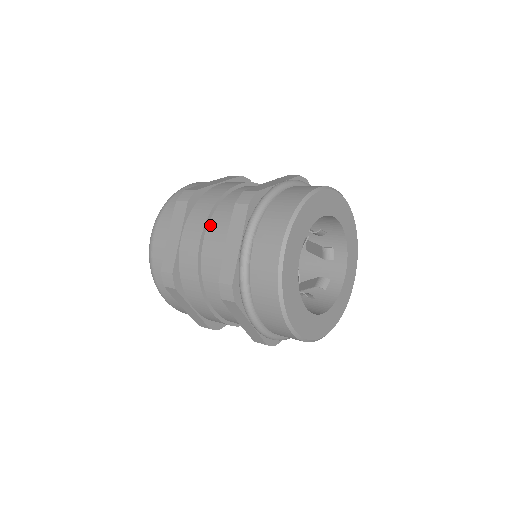
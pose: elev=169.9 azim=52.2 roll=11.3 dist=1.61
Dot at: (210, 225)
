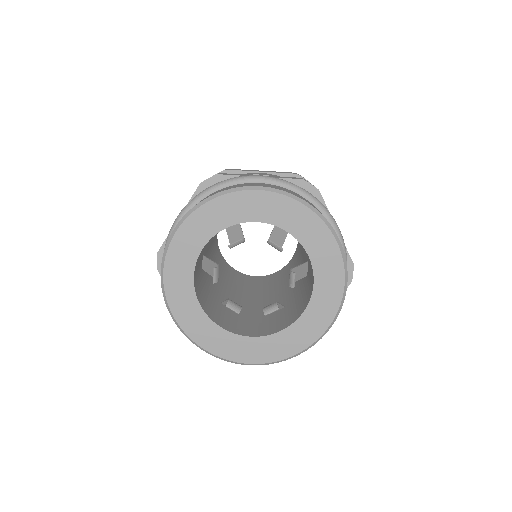
Dot at: occluded
